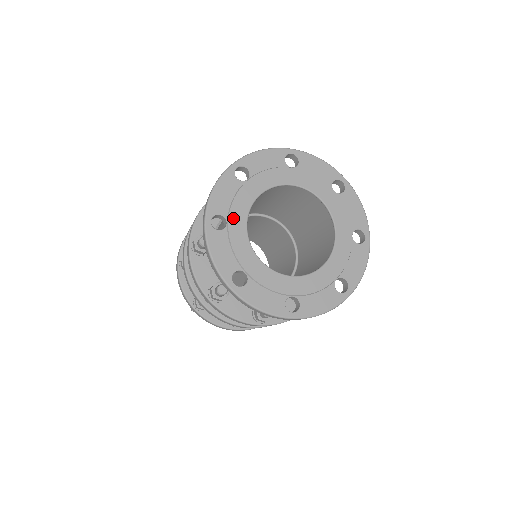
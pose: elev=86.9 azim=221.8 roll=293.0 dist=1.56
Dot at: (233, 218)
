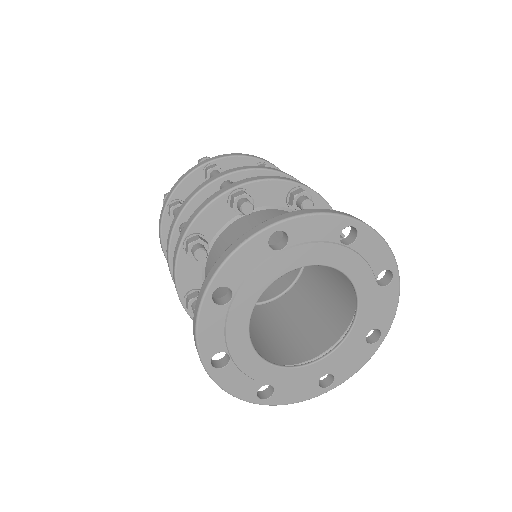
Dot at: (242, 295)
